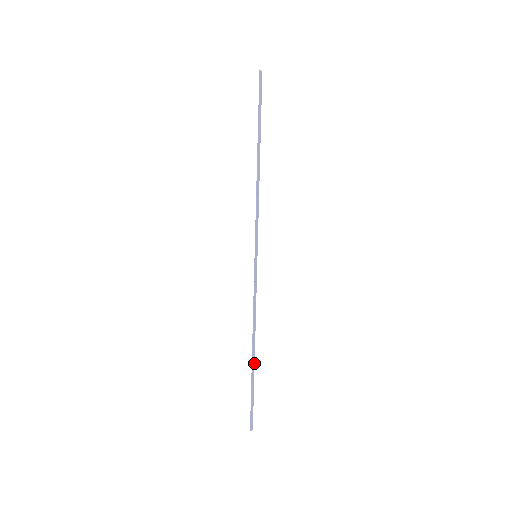
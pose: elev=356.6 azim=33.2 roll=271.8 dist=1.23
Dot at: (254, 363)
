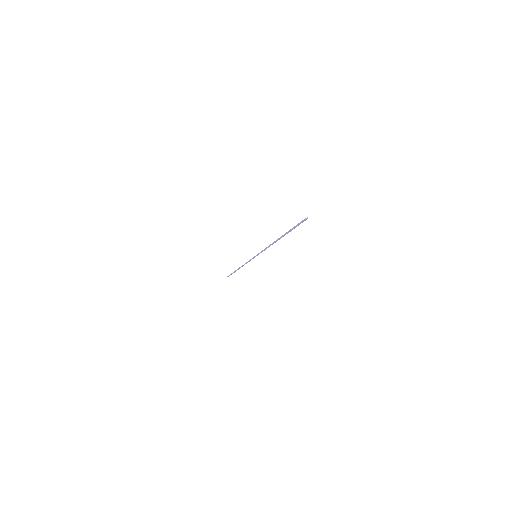
Dot at: (238, 269)
